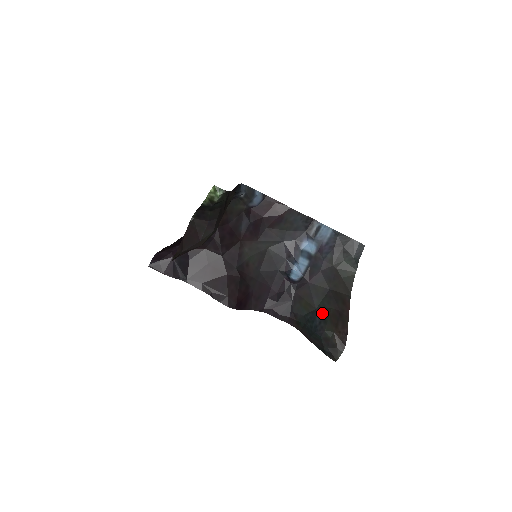
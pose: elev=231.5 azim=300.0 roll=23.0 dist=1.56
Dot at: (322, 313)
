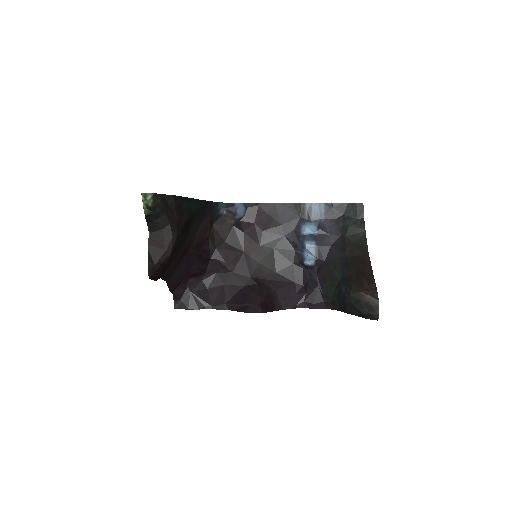
Dot at: (345, 281)
